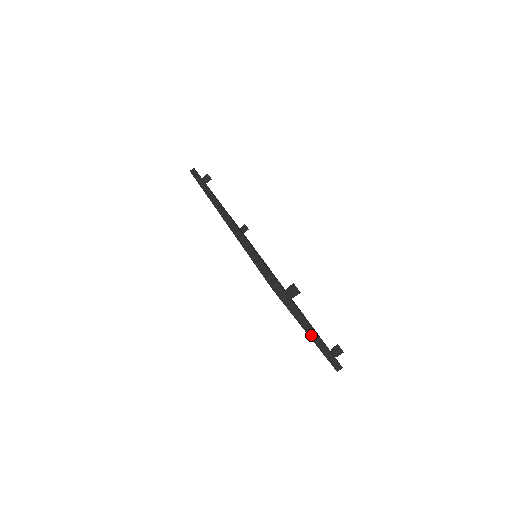
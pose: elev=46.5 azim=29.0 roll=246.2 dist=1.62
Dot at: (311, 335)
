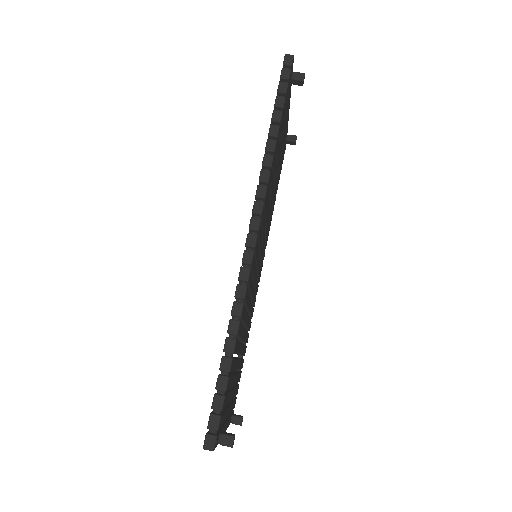
Dot at: occluded
